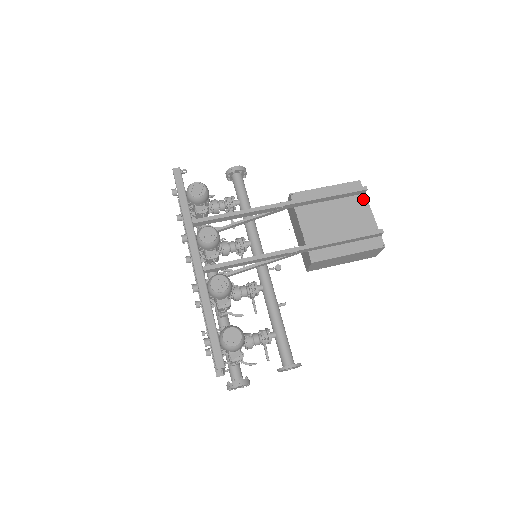
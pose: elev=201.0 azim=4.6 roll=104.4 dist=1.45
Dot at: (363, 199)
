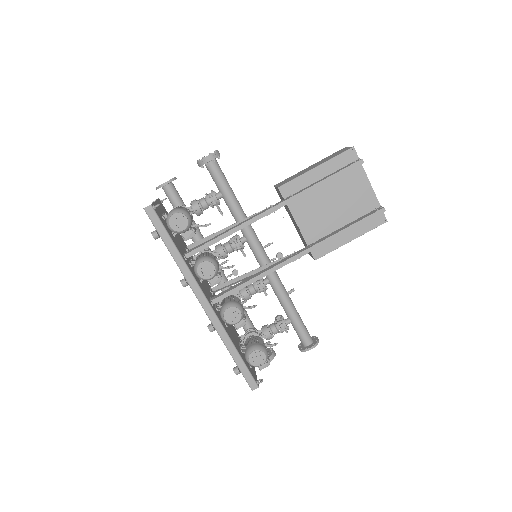
Dot at: (359, 171)
